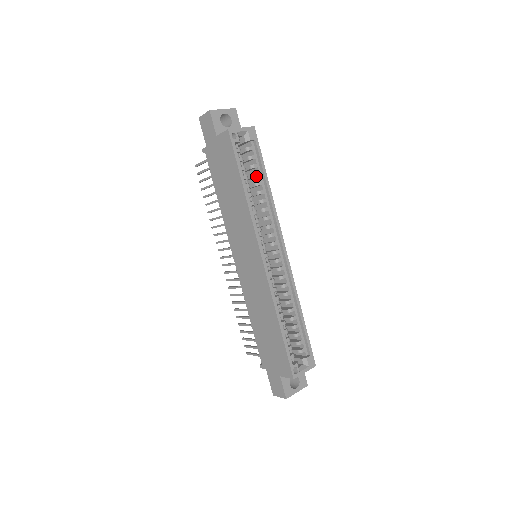
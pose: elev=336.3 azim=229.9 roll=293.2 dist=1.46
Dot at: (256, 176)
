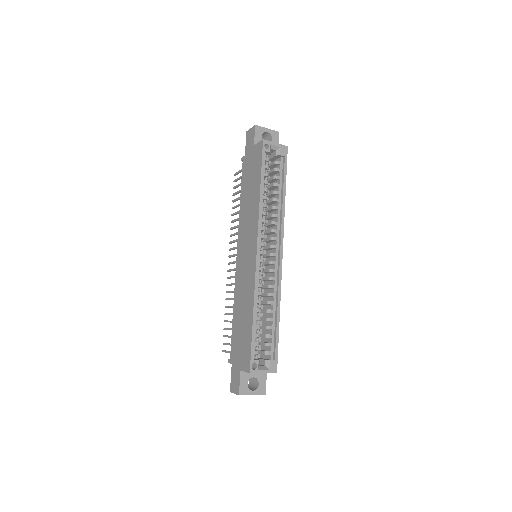
Dot at: (276, 185)
